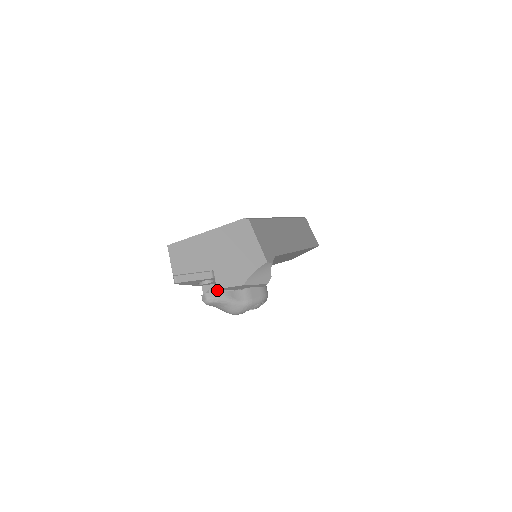
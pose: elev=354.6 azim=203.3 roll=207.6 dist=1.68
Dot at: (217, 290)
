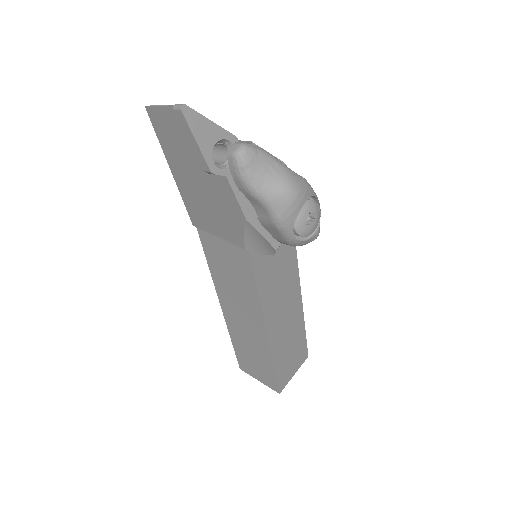
Dot at: occluded
